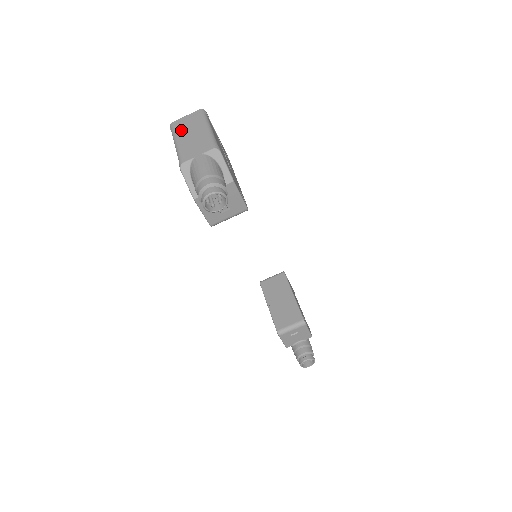
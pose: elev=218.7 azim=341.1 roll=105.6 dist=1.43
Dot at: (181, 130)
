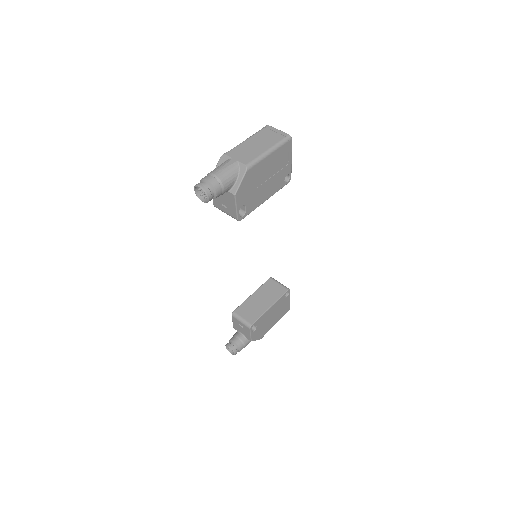
Dot at: (261, 135)
